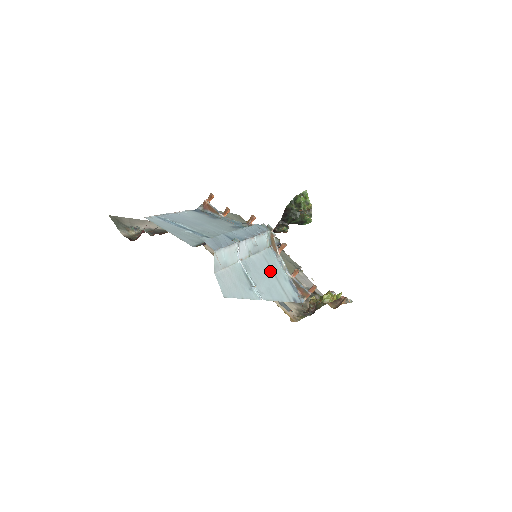
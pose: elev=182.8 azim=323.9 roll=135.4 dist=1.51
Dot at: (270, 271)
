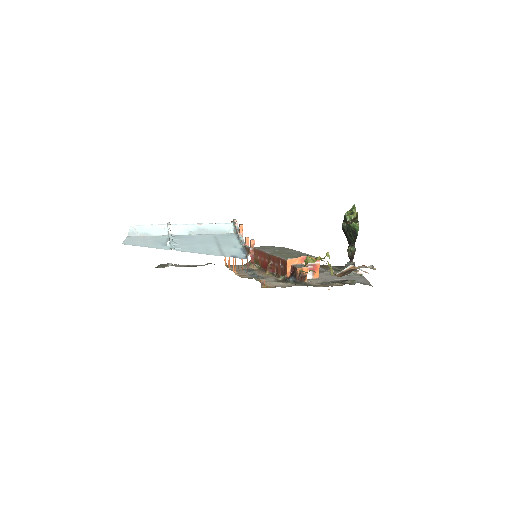
Dot at: (213, 242)
